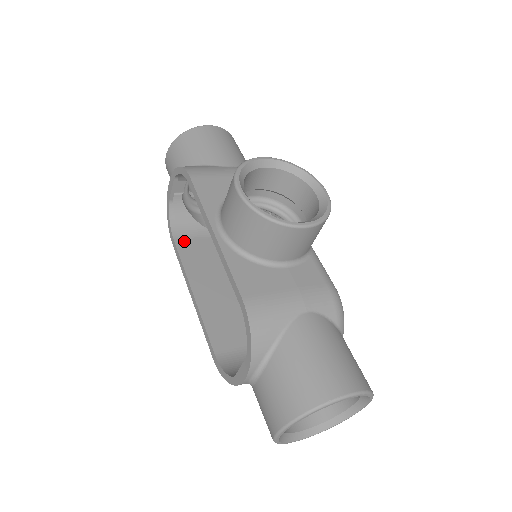
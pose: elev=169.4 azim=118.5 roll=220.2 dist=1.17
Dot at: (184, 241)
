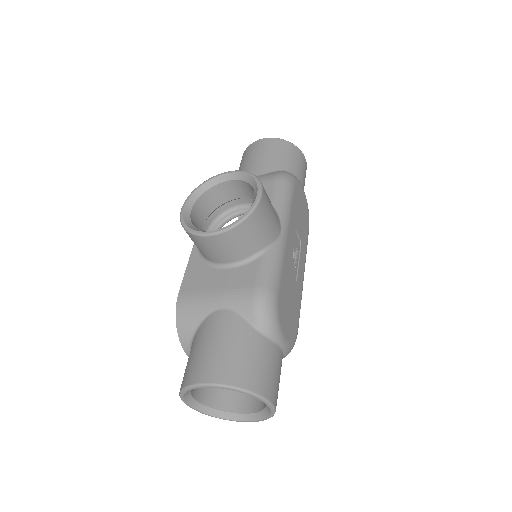
Dot at: occluded
